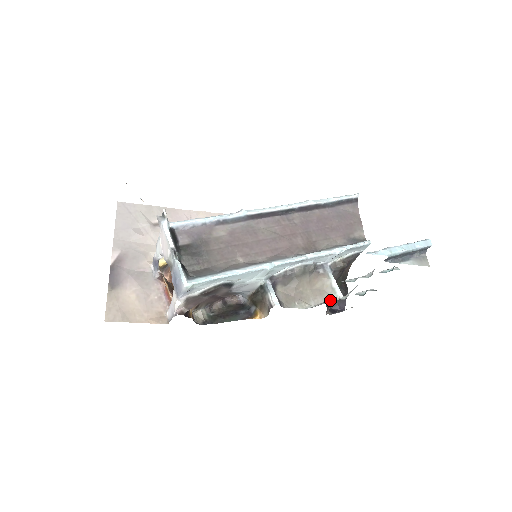
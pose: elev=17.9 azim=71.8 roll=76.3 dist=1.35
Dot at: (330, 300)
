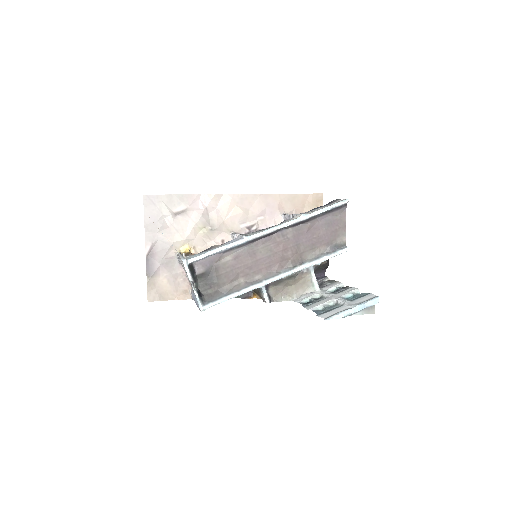
Dot at: (307, 297)
